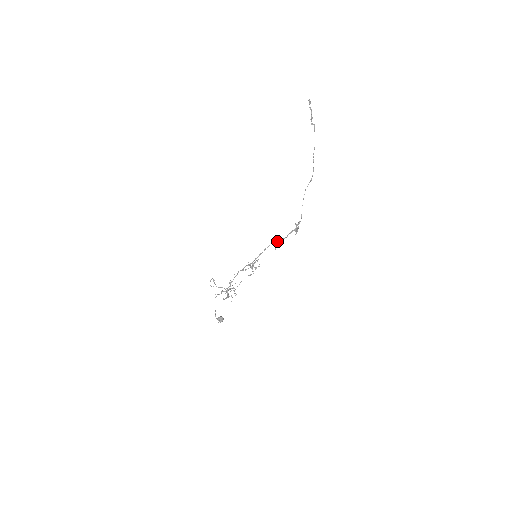
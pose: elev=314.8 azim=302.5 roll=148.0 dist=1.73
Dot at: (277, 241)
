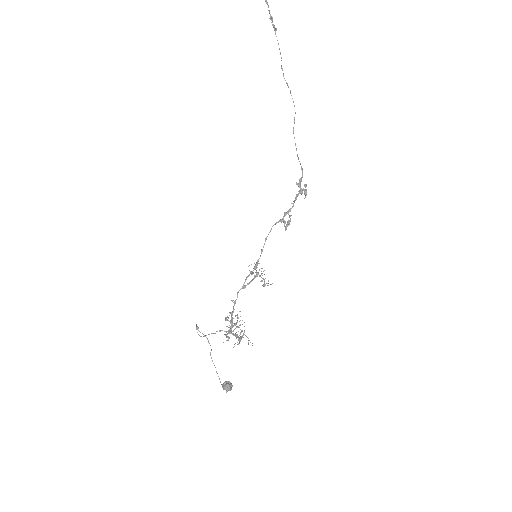
Dot at: (279, 220)
